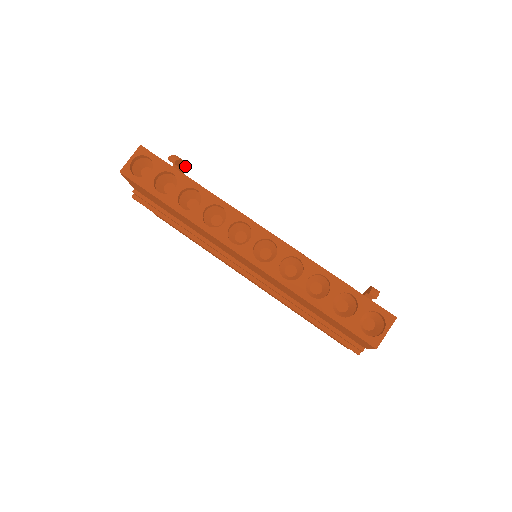
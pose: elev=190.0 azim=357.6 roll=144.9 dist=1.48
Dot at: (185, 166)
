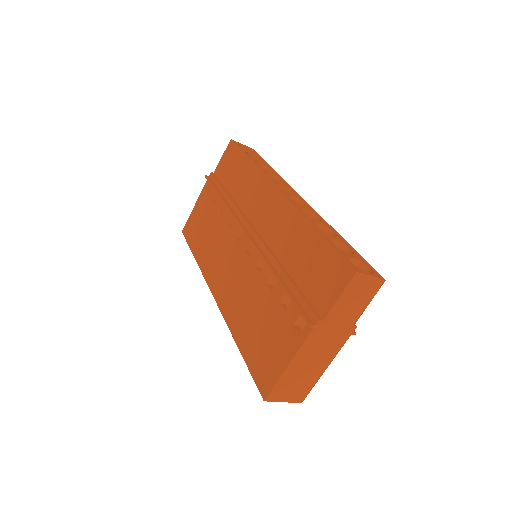
Dot at: occluded
